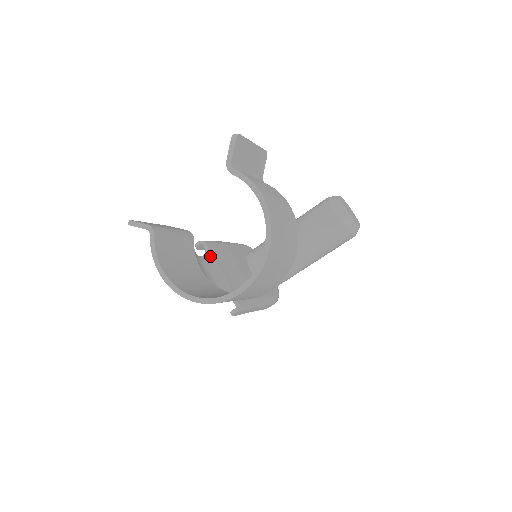
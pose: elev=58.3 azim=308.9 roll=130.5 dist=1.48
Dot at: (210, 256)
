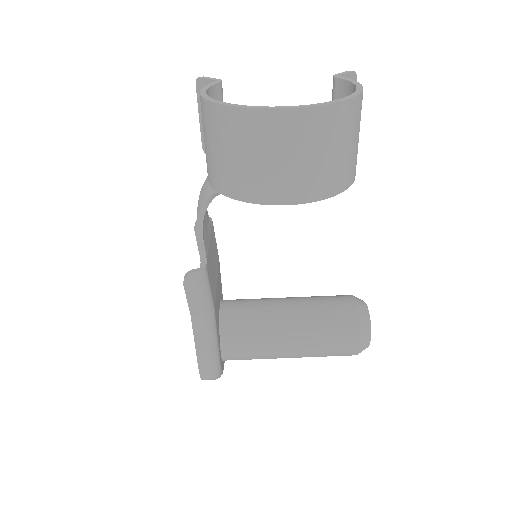
Dot at: (210, 223)
